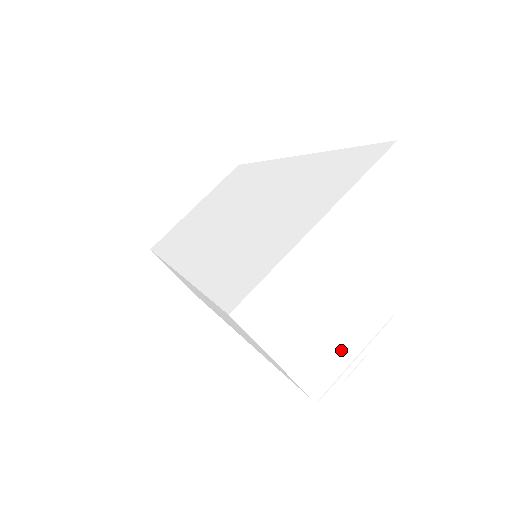
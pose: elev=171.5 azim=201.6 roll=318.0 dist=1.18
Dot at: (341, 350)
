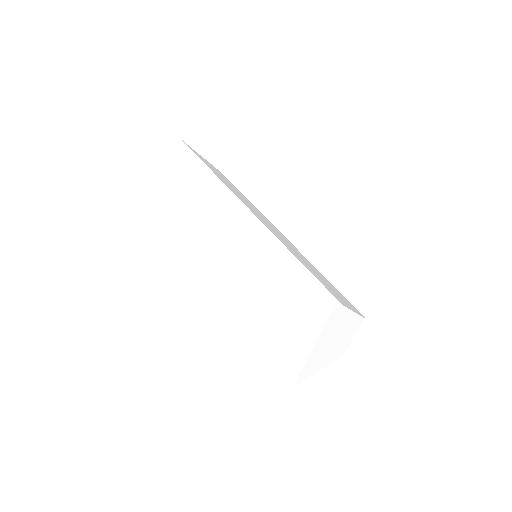
Dot at: (345, 345)
